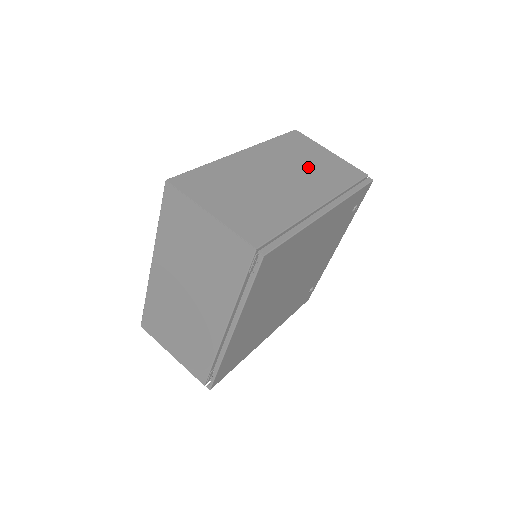
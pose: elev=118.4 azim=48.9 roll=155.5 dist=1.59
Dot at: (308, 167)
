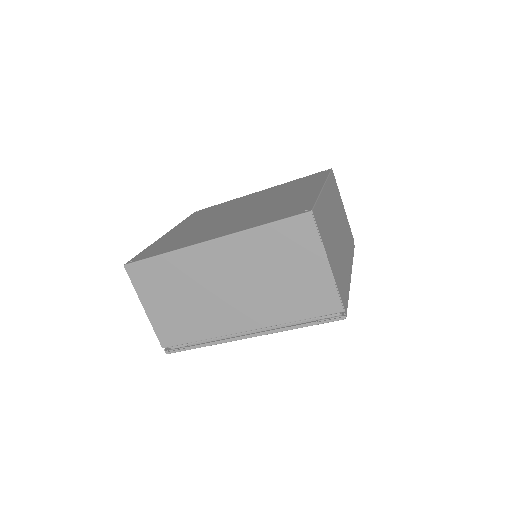
Dot at: occluded
